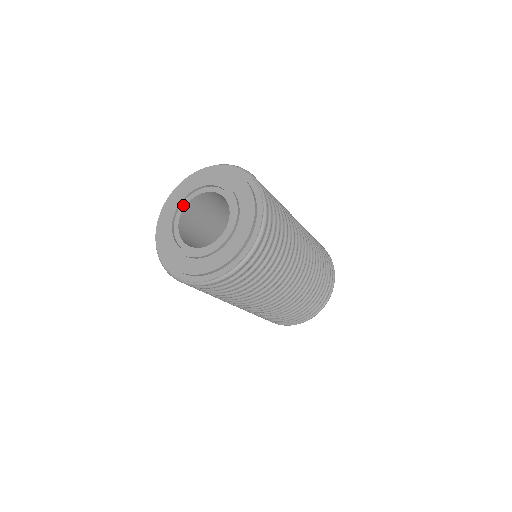
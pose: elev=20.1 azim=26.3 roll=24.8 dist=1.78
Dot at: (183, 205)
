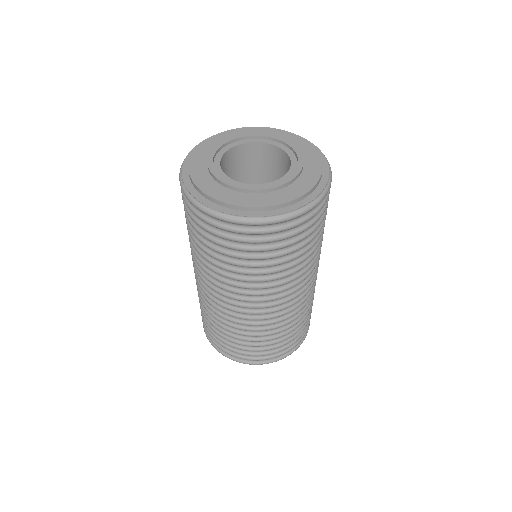
Dot at: (216, 162)
